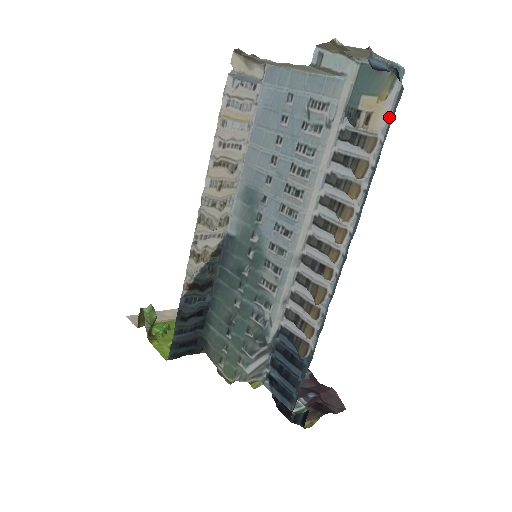
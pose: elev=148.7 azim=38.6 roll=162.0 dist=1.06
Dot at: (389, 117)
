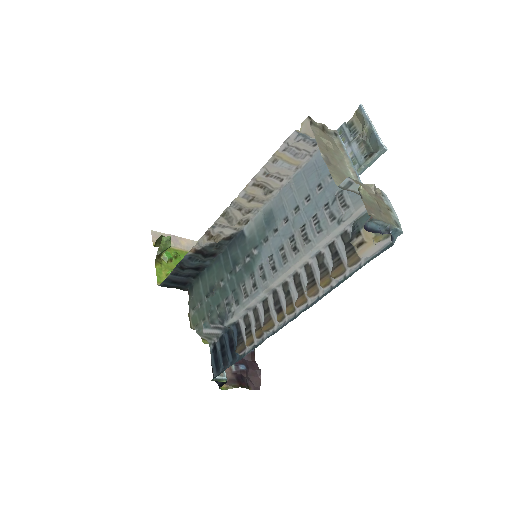
Dot at: (375, 253)
